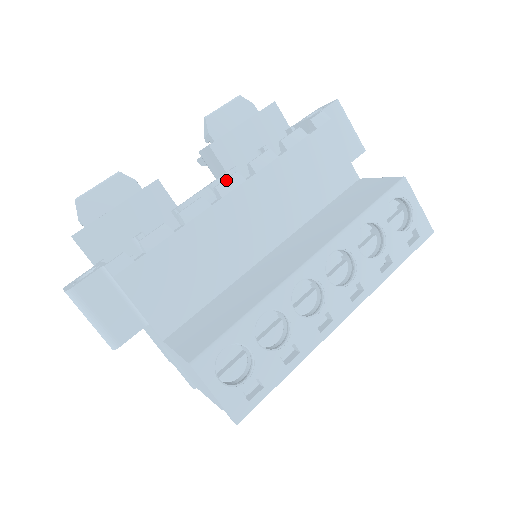
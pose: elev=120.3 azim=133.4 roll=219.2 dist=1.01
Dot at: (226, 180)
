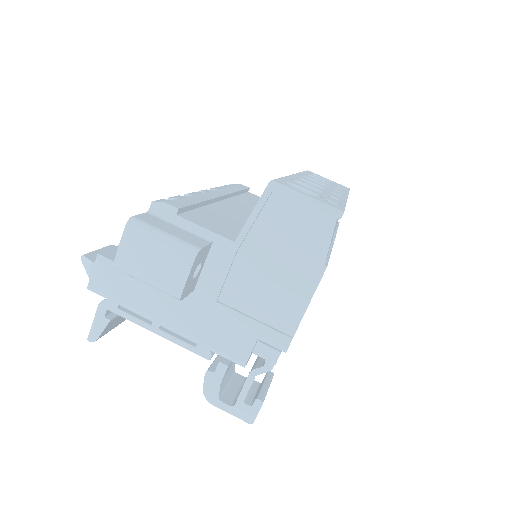
Dot at: (202, 190)
